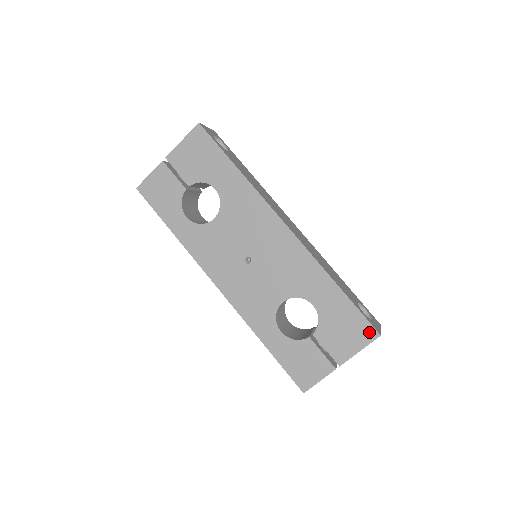
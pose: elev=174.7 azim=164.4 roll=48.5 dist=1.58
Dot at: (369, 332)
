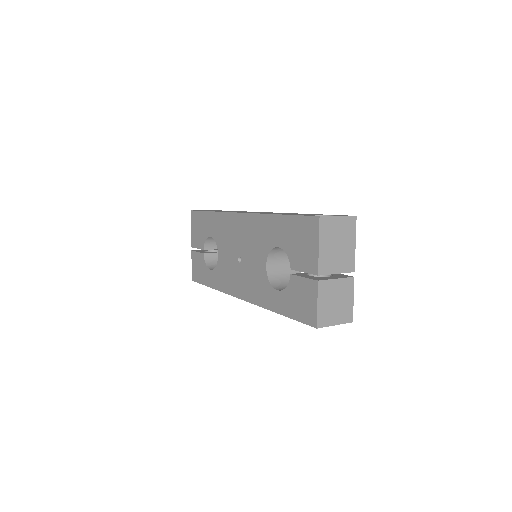
Dot at: (312, 223)
